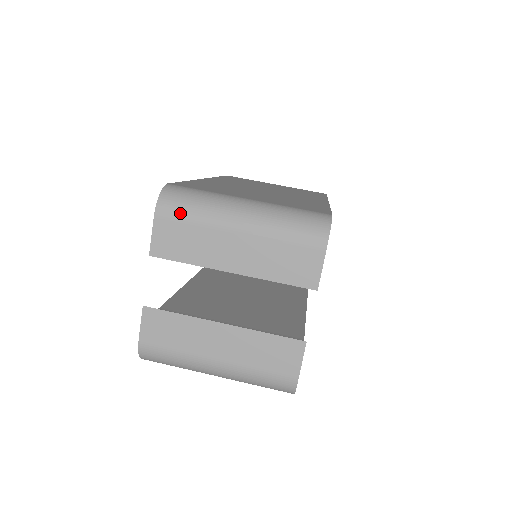
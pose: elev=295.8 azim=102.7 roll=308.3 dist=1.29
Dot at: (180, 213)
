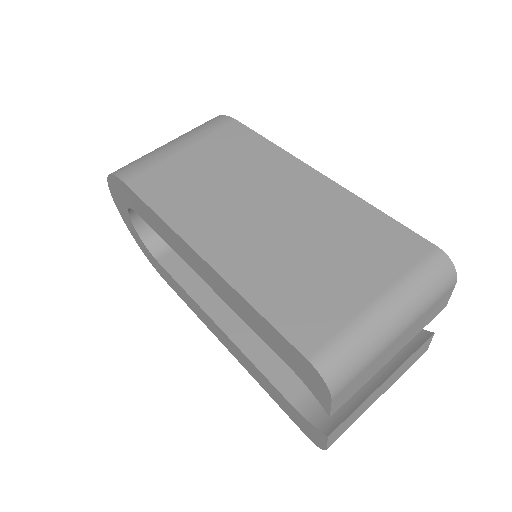
Dot at: (352, 376)
